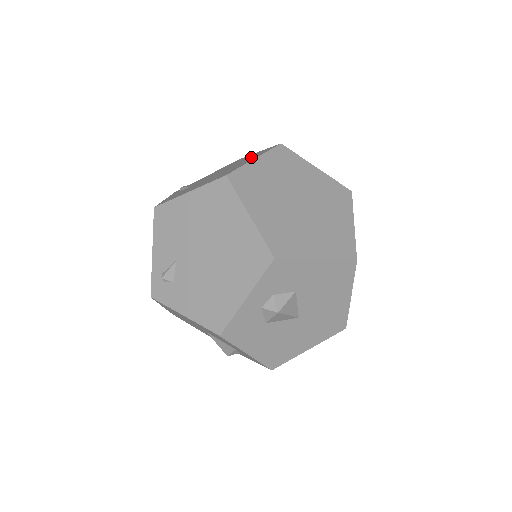
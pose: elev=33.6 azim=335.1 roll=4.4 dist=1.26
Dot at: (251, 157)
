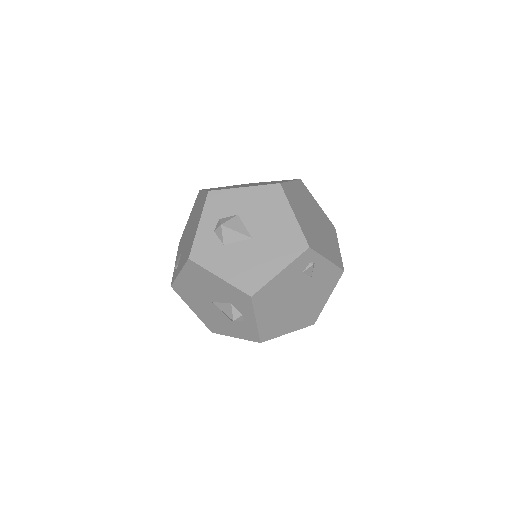
Dot at: occluded
